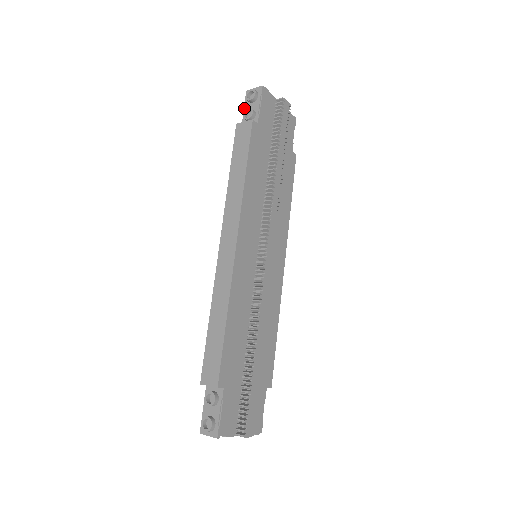
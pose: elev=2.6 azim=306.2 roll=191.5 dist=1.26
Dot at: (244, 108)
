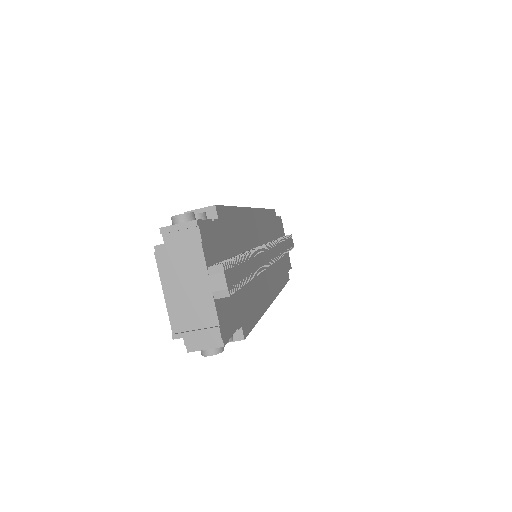
Dot at: occluded
